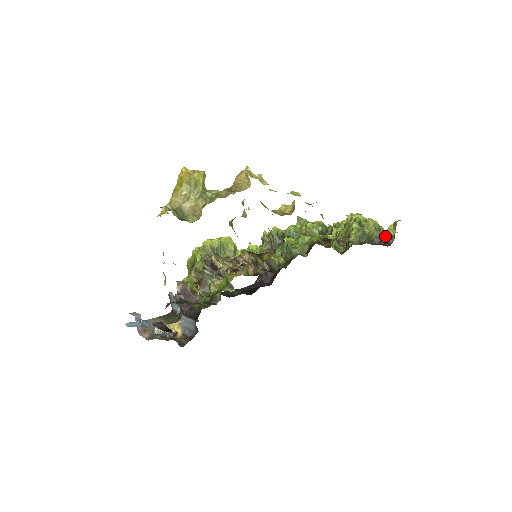
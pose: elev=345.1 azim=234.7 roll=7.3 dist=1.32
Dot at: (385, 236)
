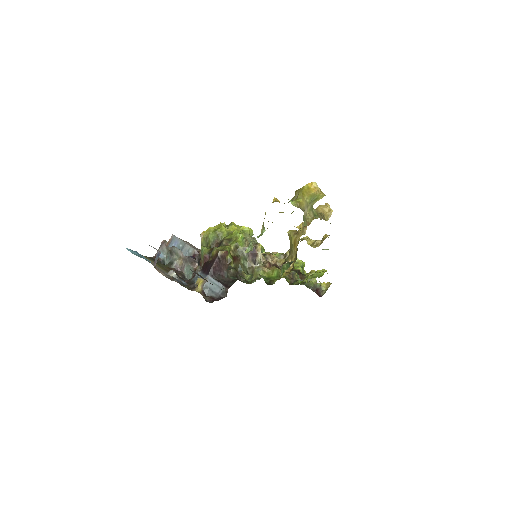
Dot at: (320, 288)
